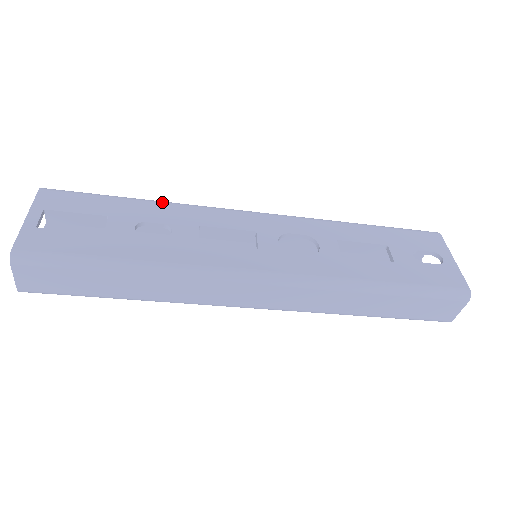
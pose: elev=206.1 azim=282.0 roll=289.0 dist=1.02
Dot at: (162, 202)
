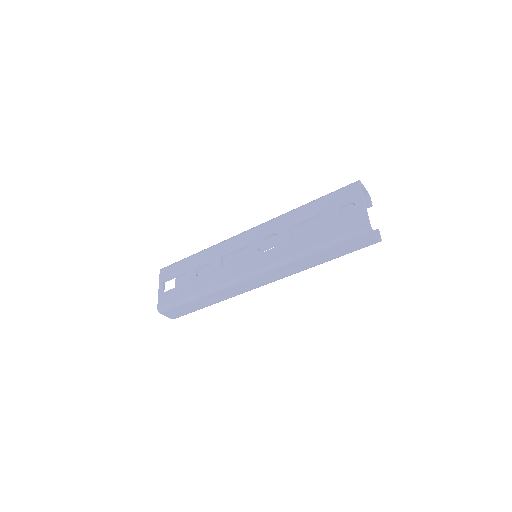
Dot at: (205, 250)
